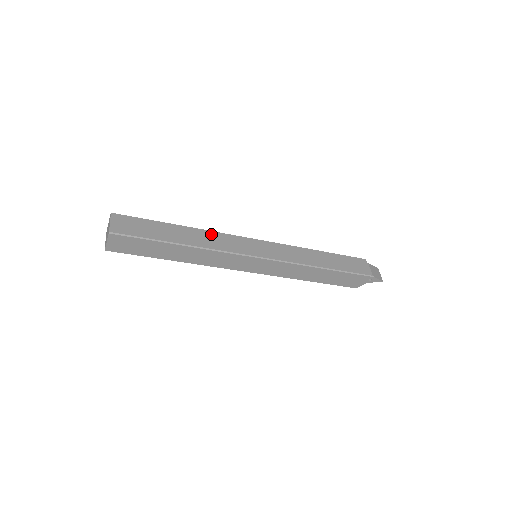
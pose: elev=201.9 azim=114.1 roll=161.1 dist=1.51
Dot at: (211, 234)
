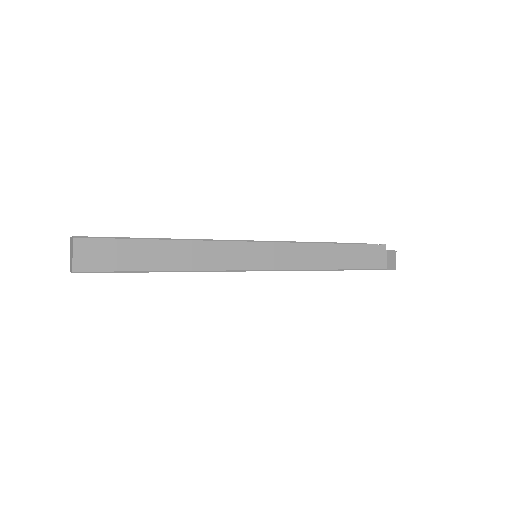
Dot at: (203, 246)
